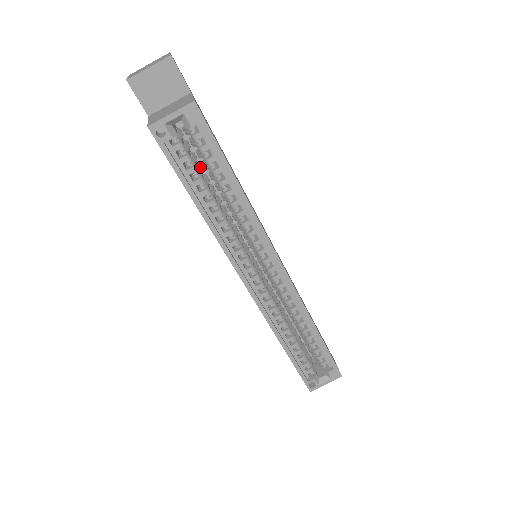
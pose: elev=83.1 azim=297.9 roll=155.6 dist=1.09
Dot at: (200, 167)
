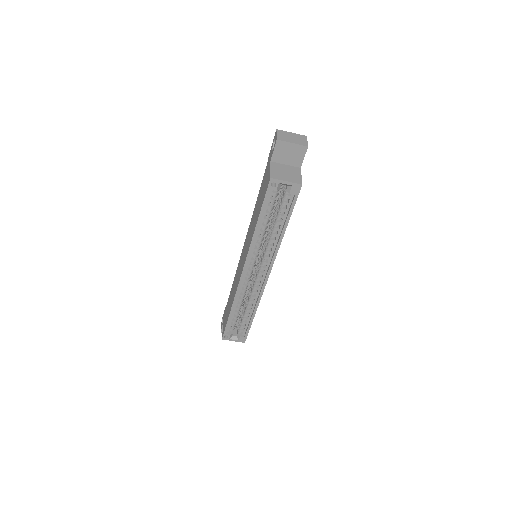
Dot at: (274, 206)
